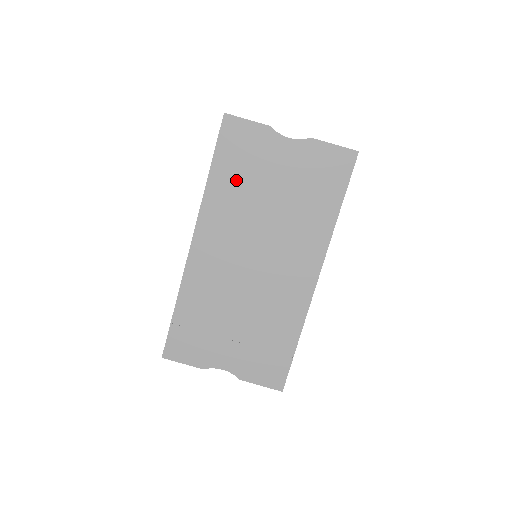
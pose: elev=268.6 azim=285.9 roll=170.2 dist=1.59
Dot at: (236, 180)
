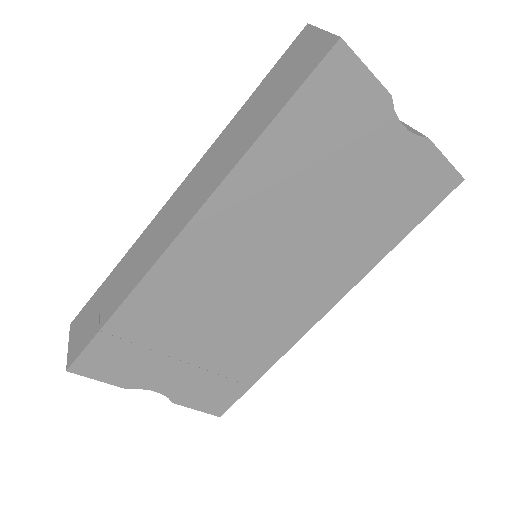
Dot at: (299, 158)
